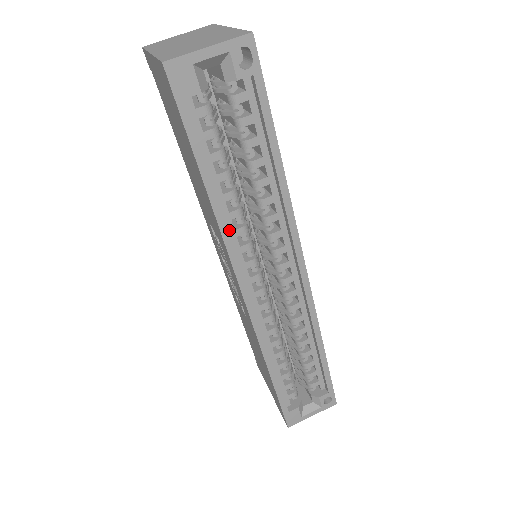
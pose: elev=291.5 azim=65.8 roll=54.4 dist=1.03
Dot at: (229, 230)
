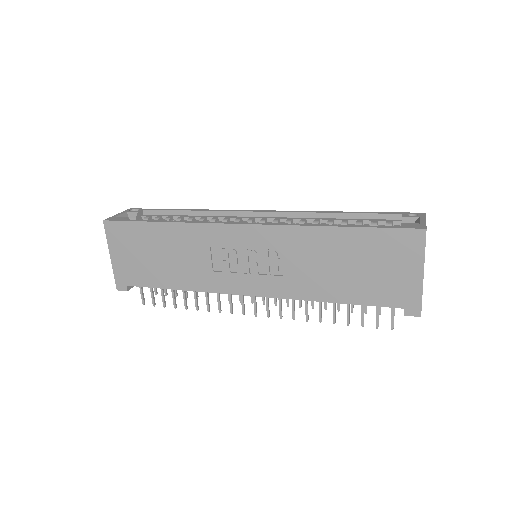
Dot at: occluded
